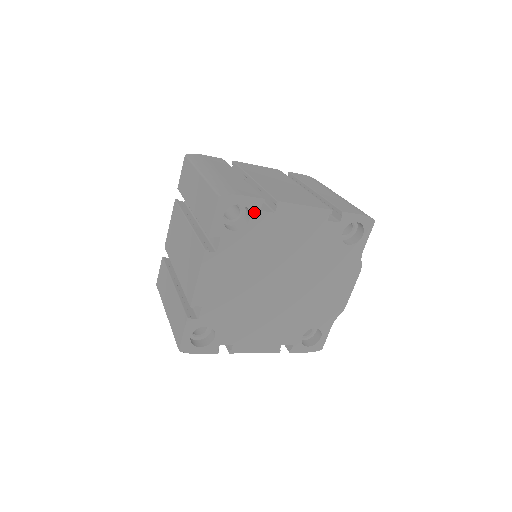
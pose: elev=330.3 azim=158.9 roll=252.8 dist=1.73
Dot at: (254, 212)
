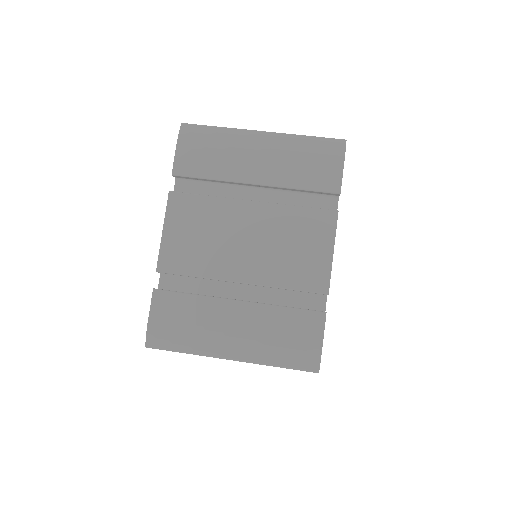
Dot at: occluded
